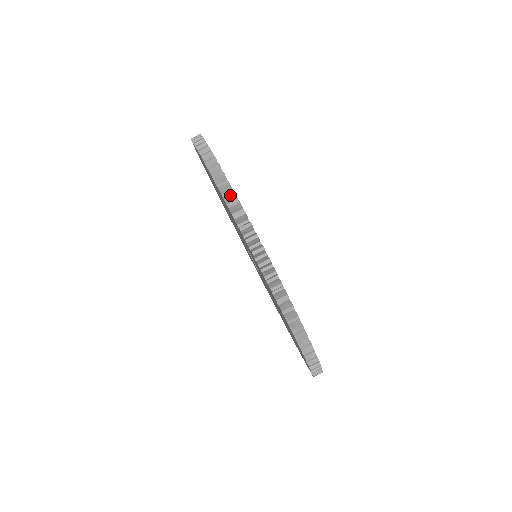
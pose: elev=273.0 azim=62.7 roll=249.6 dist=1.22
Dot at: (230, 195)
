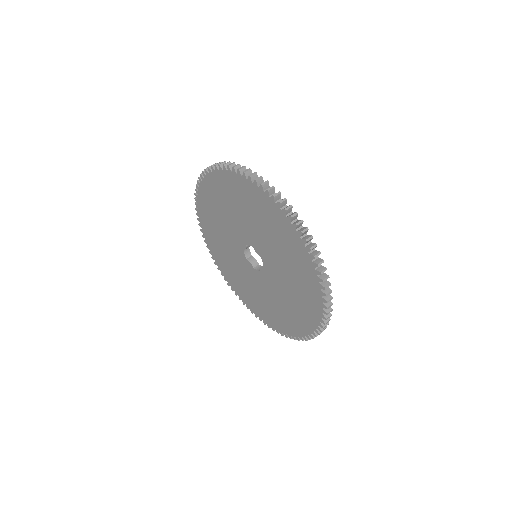
Dot at: occluded
